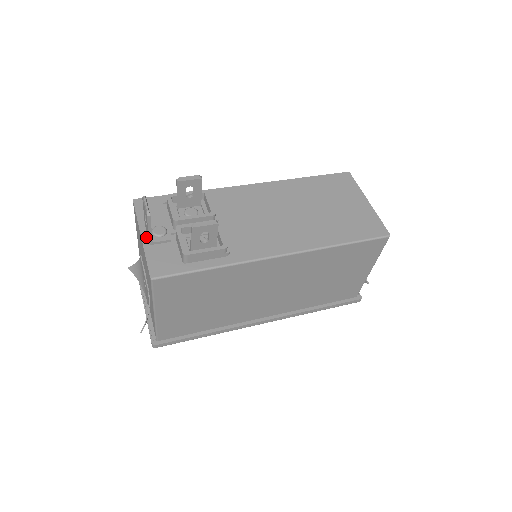
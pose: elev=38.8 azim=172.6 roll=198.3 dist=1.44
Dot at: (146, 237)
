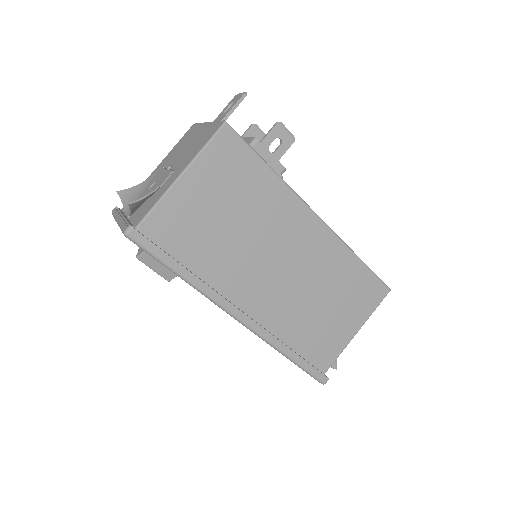
Dot at: occluded
